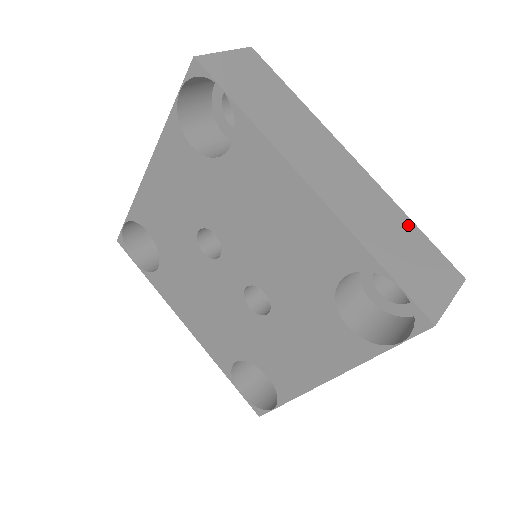
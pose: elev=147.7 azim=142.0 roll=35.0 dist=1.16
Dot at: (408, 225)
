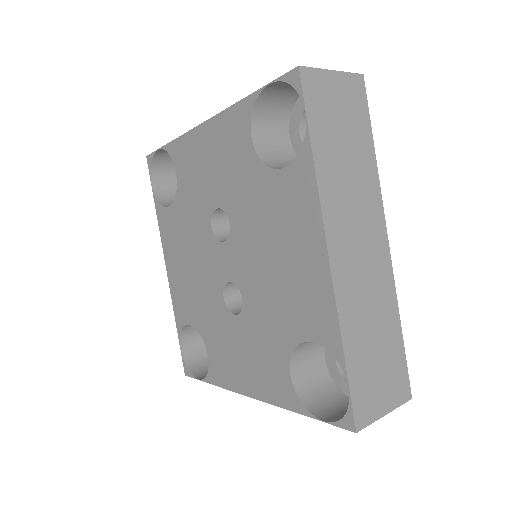
Dot at: (395, 328)
